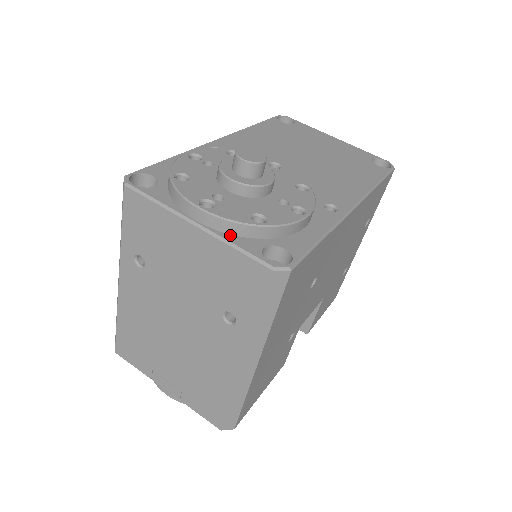
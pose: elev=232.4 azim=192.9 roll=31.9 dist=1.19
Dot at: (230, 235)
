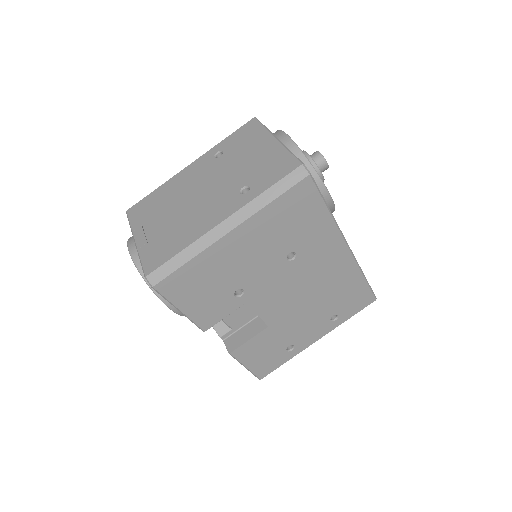
Dot at: occluded
